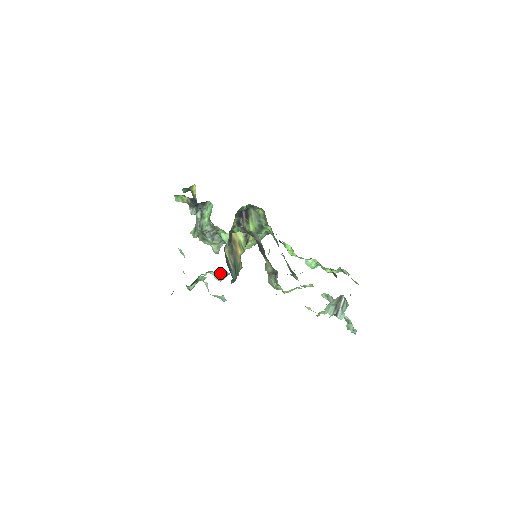
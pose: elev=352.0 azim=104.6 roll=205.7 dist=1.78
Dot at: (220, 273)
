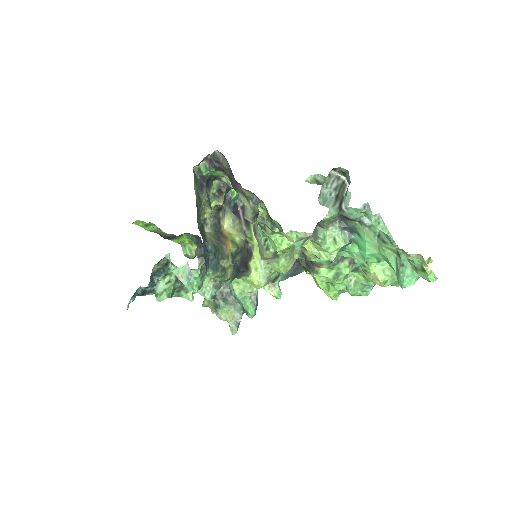
Dot at: occluded
